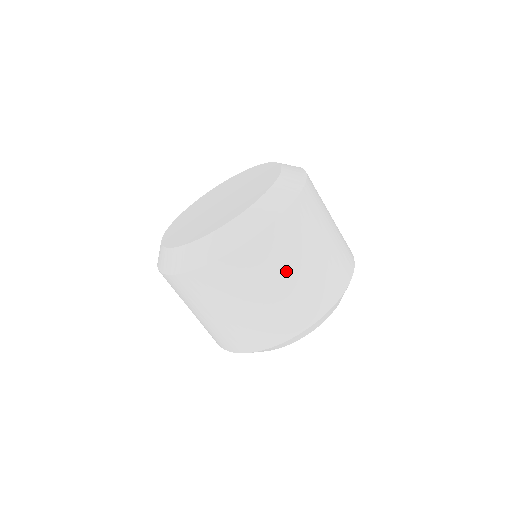
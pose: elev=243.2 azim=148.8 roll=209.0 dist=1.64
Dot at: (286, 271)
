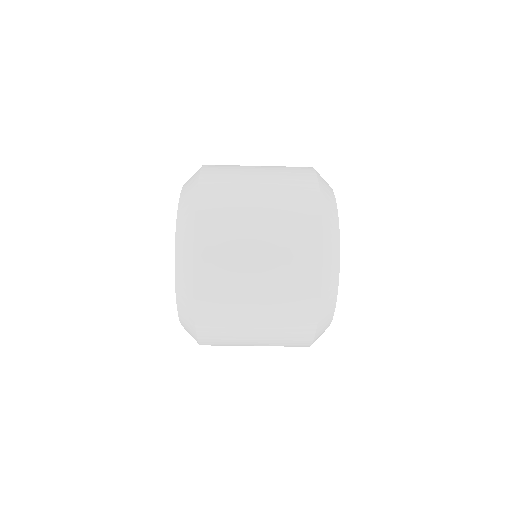
Dot at: (248, 209)
